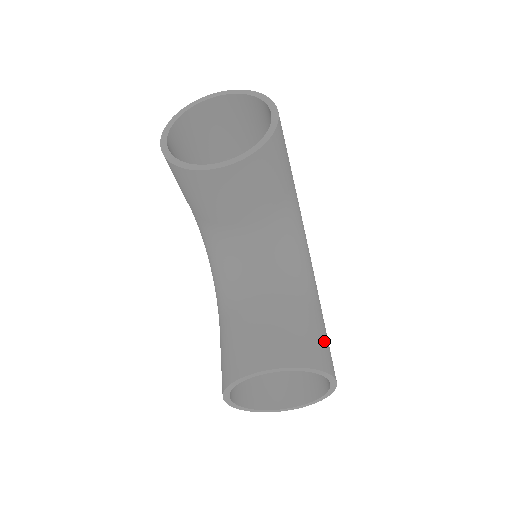
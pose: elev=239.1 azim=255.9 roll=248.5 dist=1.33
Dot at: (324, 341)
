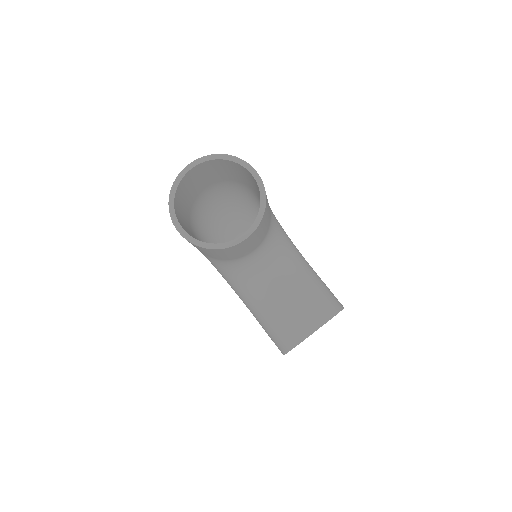
Dot at: (328, 289)
